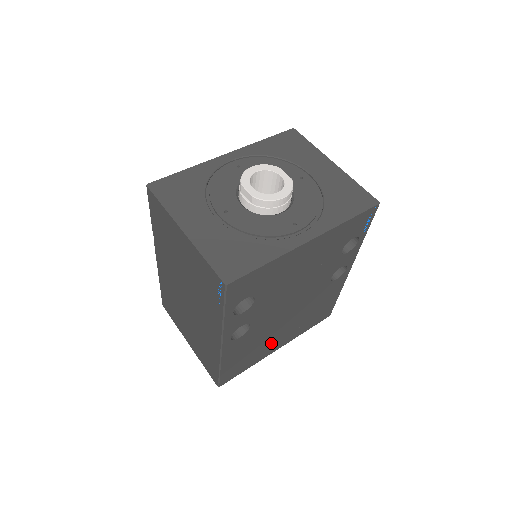
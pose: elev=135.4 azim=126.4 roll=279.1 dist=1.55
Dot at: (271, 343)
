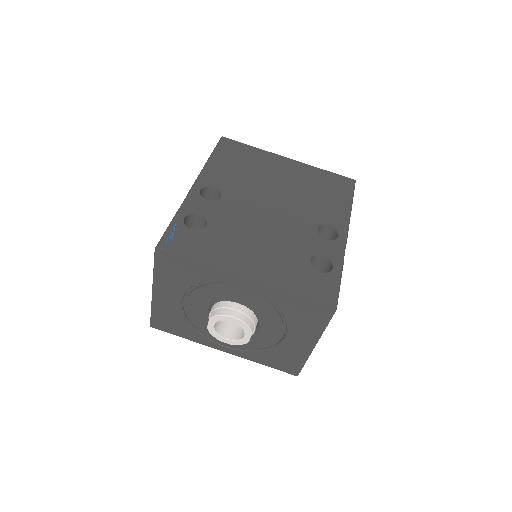
Dot at: occluded
